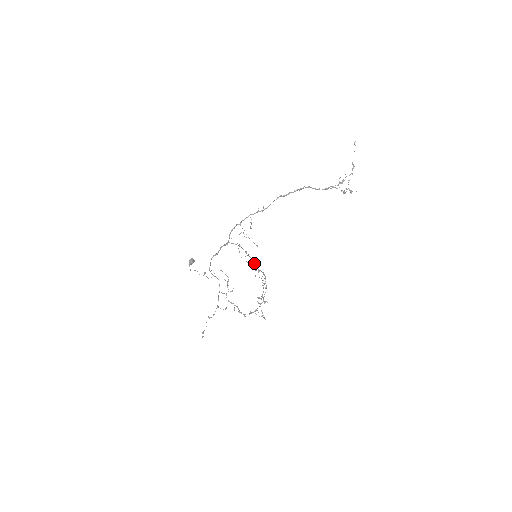
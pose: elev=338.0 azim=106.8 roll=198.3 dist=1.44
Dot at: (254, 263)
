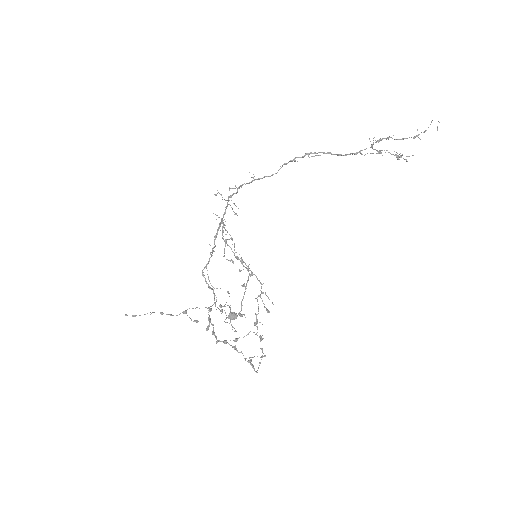
Dot at: (234, 245)
